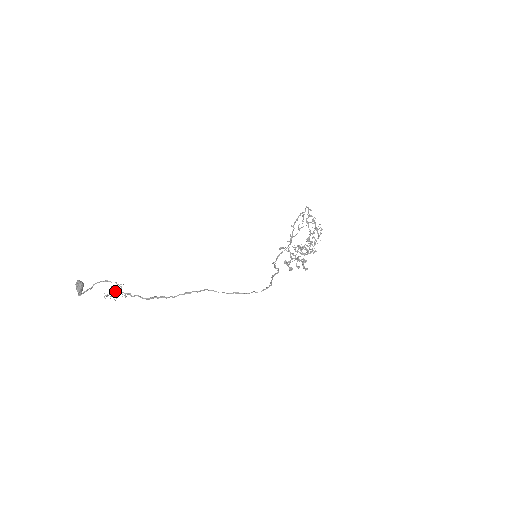
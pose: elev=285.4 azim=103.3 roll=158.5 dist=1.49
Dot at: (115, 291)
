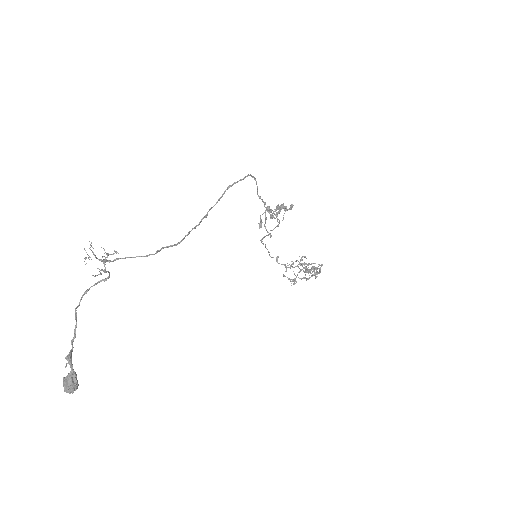
Dot at: (99, 260)
